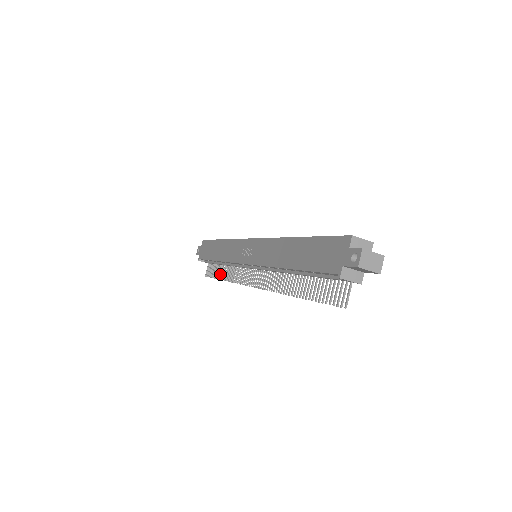
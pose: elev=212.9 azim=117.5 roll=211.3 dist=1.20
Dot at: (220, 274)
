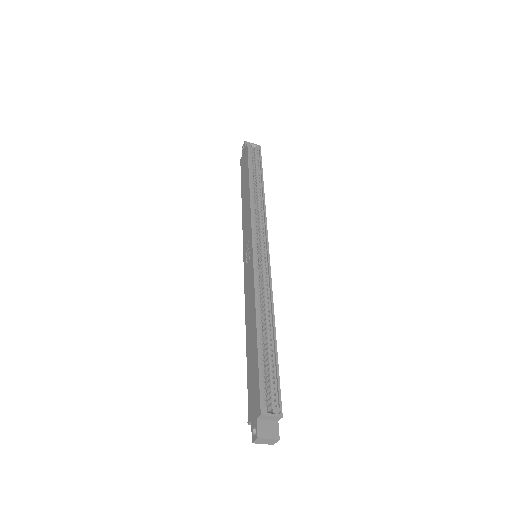
Dot at: occluded
